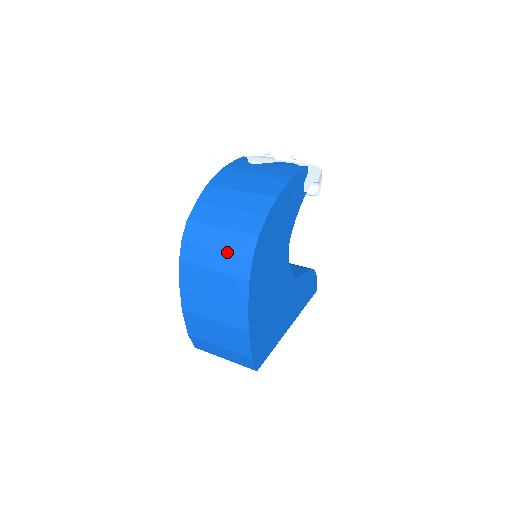
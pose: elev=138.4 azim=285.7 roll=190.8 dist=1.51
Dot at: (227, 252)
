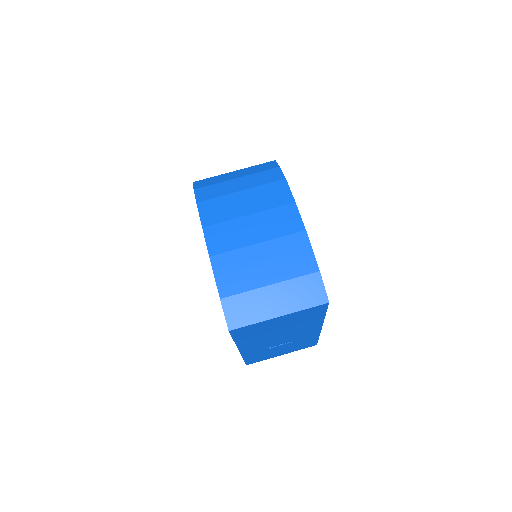
Dot at: (251, 174)
